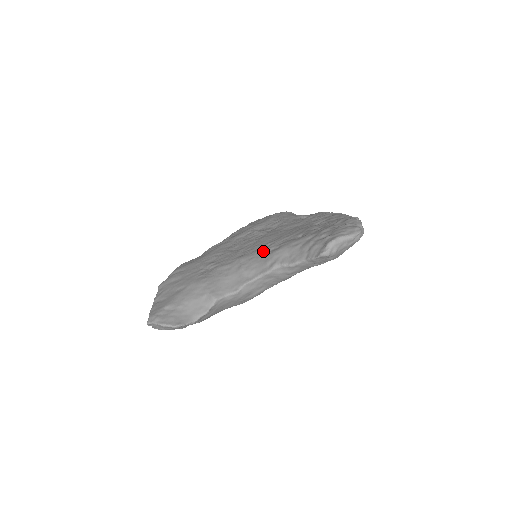
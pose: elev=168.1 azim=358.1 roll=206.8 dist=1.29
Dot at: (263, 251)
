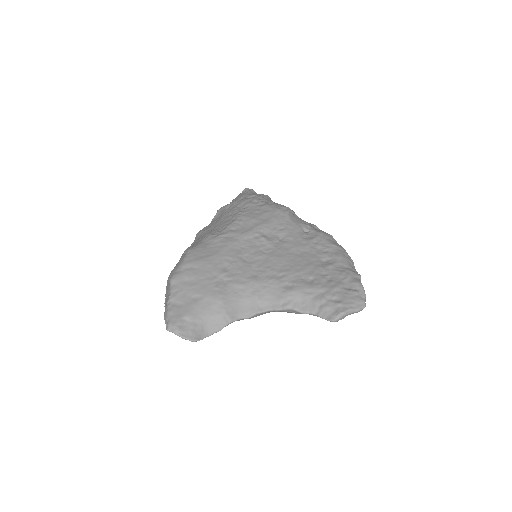
Dot at: (277, 283)
